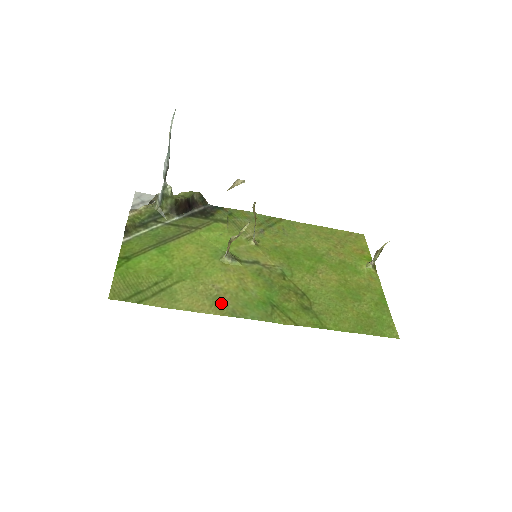
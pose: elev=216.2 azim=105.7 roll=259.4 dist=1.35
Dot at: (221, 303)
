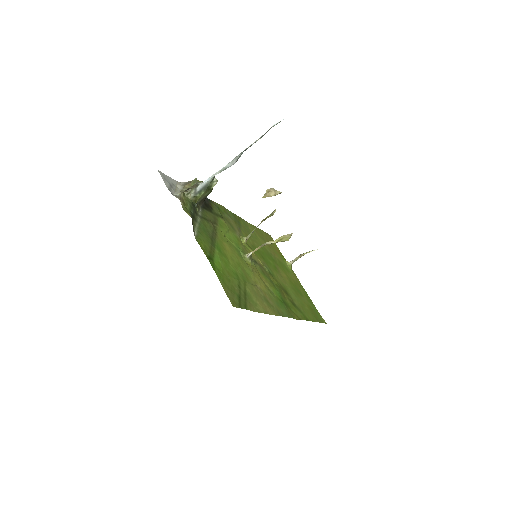
Dot at: (270, 304)
